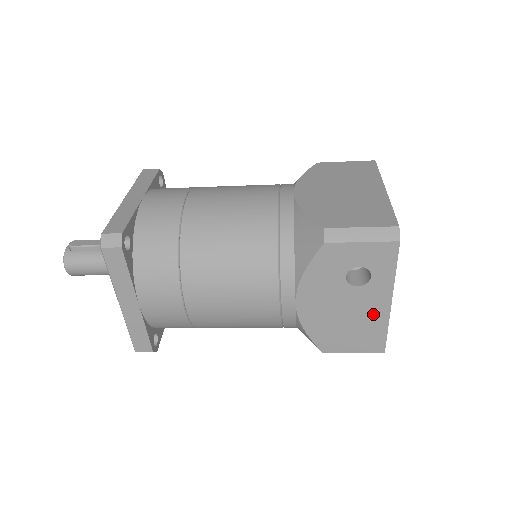
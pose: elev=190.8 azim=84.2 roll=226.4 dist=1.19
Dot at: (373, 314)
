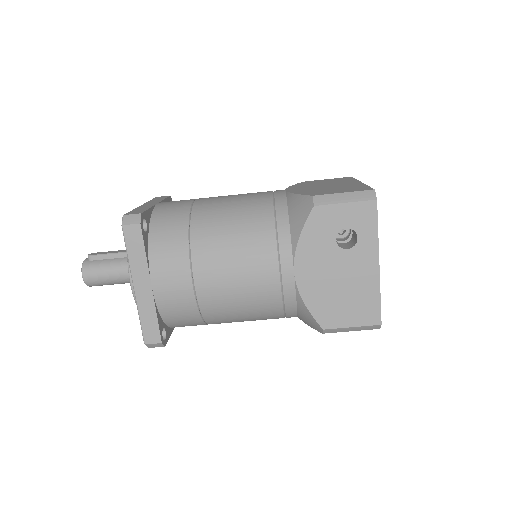
Dot at: (365, 279)
